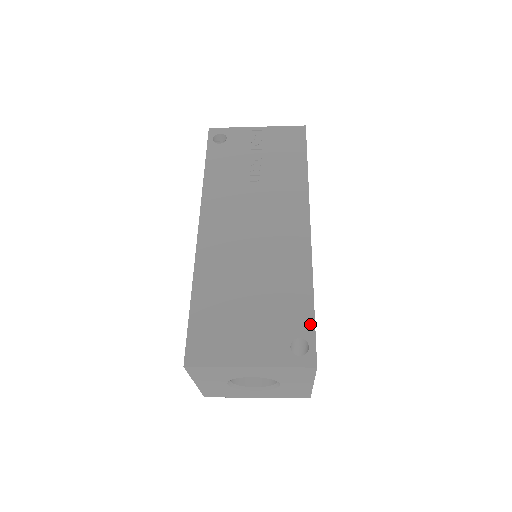
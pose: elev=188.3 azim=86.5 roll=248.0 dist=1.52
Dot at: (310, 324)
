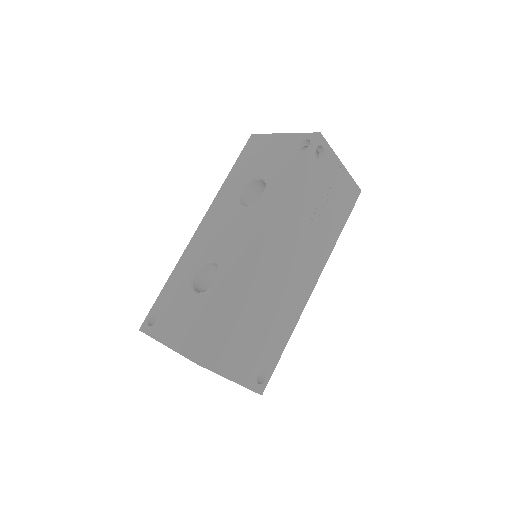
Dot at: (275, 363)
